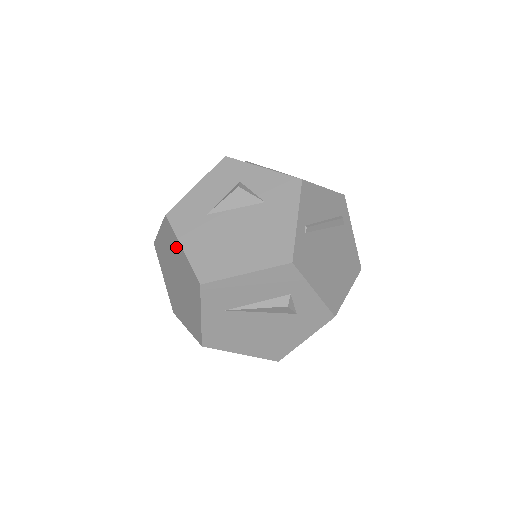
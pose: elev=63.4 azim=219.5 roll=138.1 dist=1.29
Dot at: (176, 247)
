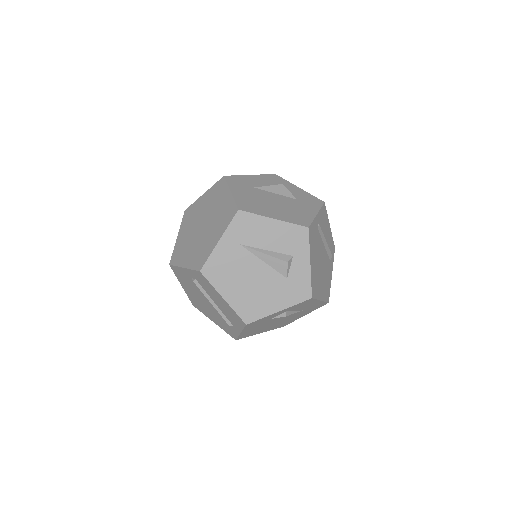
Dot at: (222, 195)
